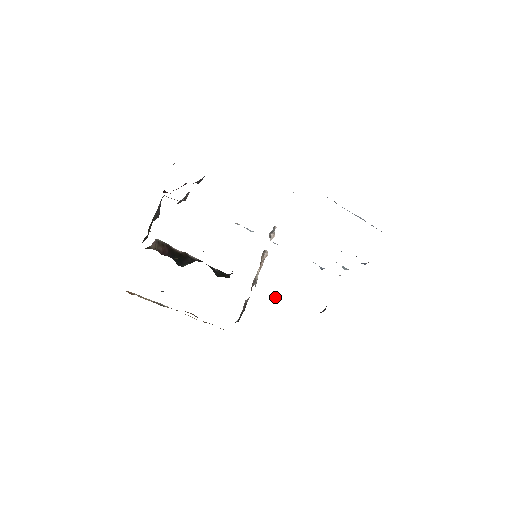
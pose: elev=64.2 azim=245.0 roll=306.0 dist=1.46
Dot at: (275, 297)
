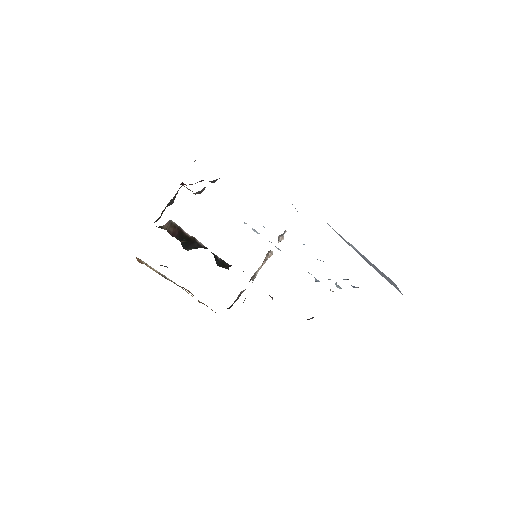
Dot at: (269, 295)
